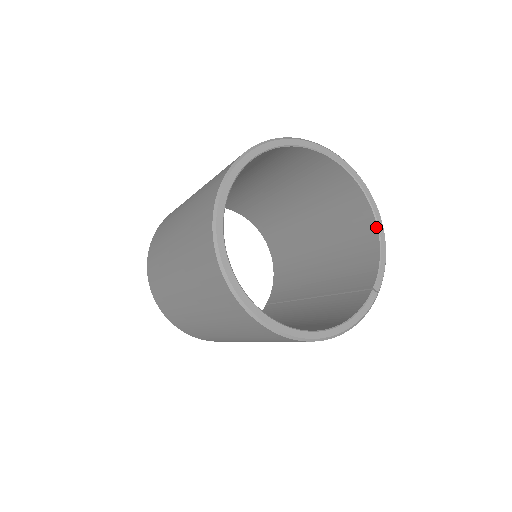
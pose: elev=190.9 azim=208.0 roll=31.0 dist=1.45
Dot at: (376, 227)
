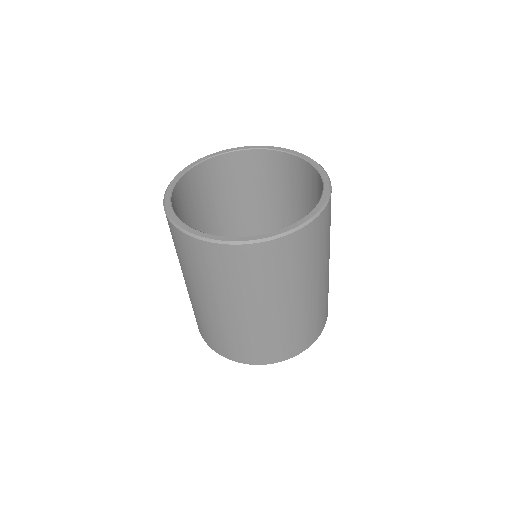
Dot at: (292, 155)
